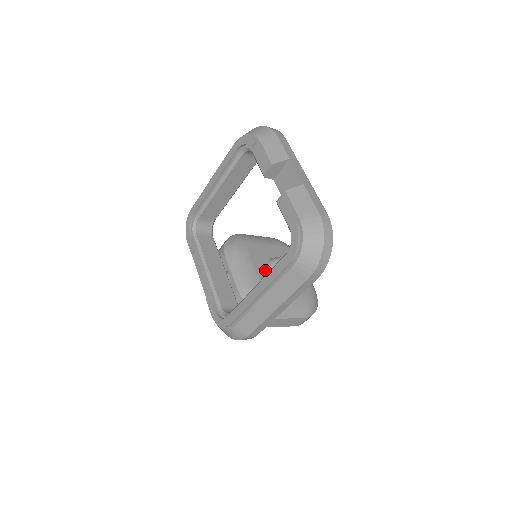
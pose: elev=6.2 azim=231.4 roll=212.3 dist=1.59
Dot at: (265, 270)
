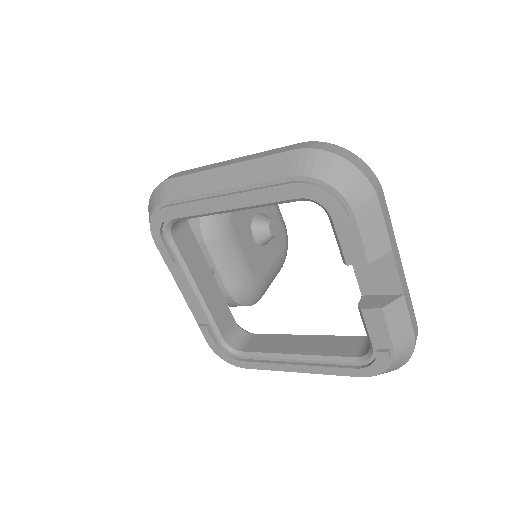
Dot at: (251, 247)
